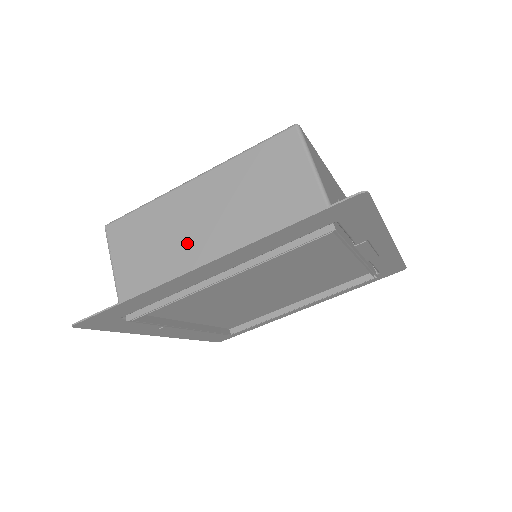
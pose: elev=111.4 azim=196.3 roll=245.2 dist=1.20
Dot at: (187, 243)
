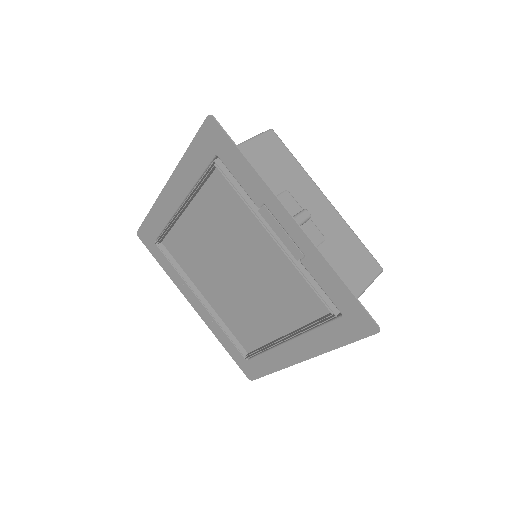
Dot at: occluded
